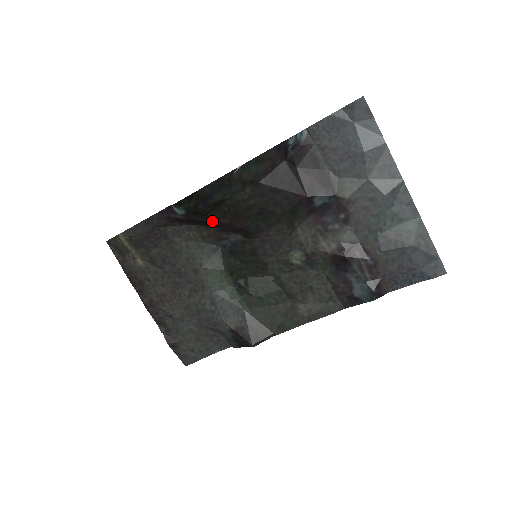
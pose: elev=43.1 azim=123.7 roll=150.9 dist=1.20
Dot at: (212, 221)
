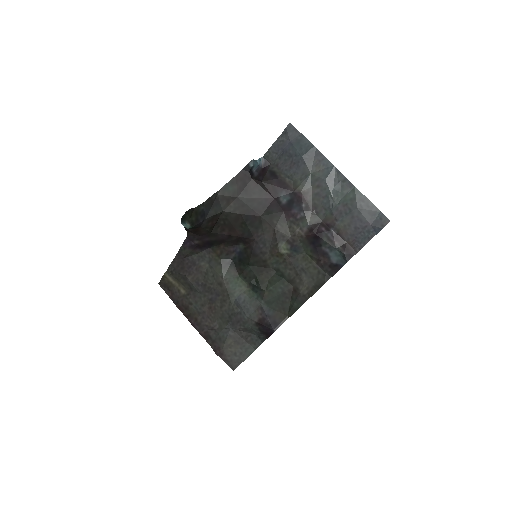
Dot at: (218, 237)
